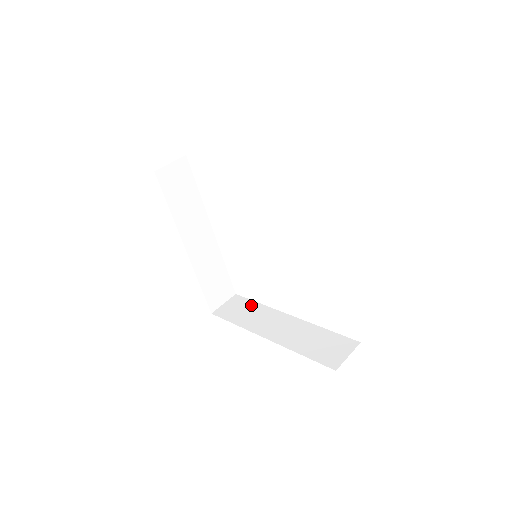
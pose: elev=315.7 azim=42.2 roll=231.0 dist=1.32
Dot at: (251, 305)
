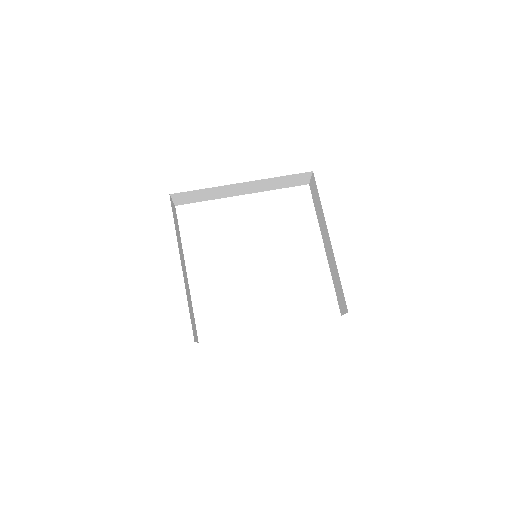
Dot at: occluded
